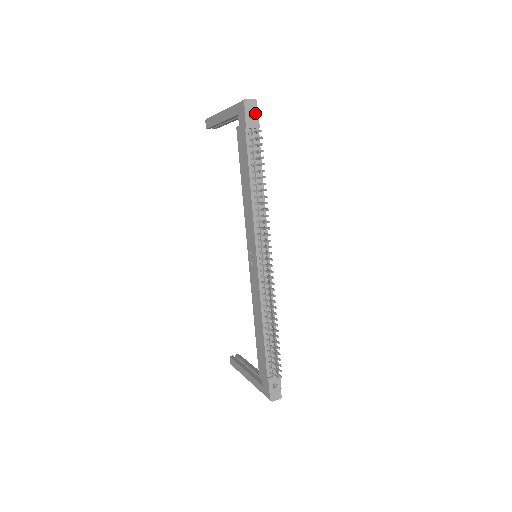
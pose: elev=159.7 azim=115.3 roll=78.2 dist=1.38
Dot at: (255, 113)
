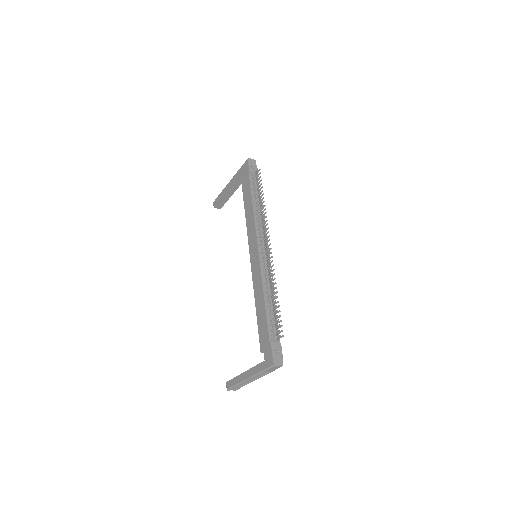
Dot at: (255, 166)
